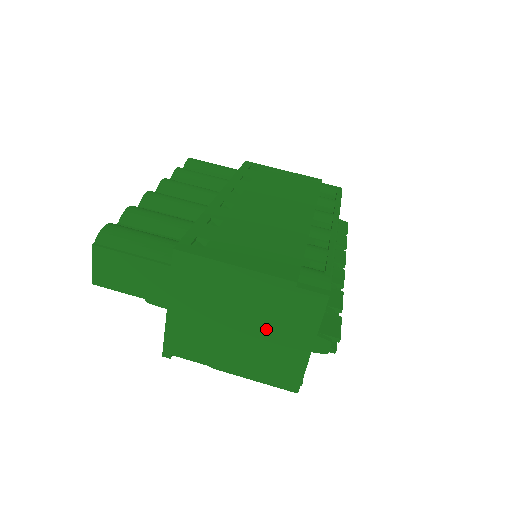
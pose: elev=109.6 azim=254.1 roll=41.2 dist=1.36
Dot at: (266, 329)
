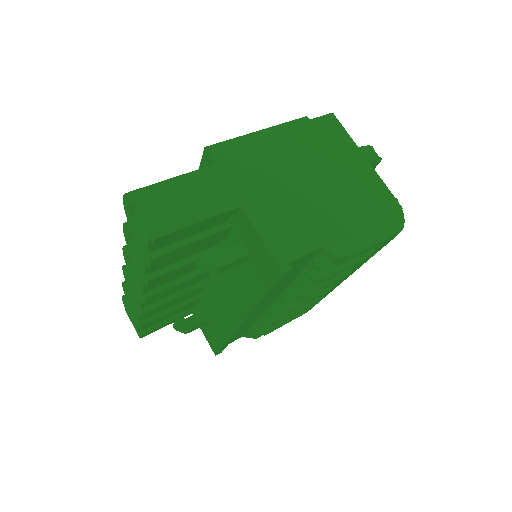
Dot at: (327, 168)
